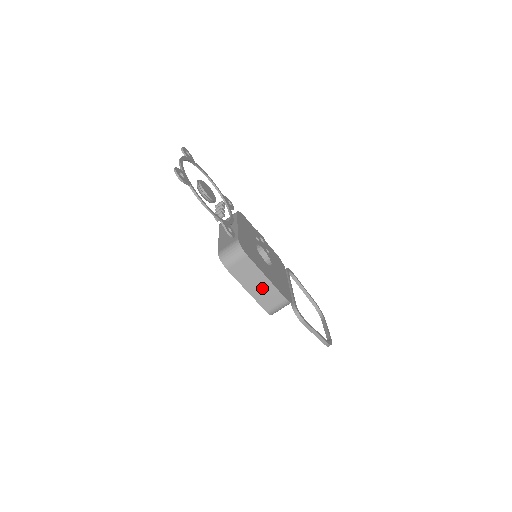
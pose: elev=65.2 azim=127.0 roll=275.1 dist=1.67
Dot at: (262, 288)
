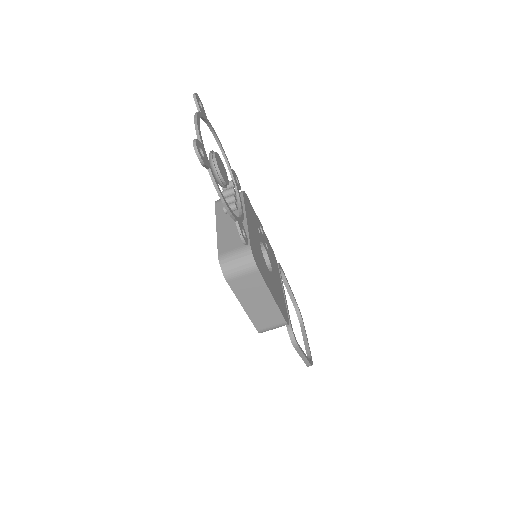
Dot at: (262, 307)
